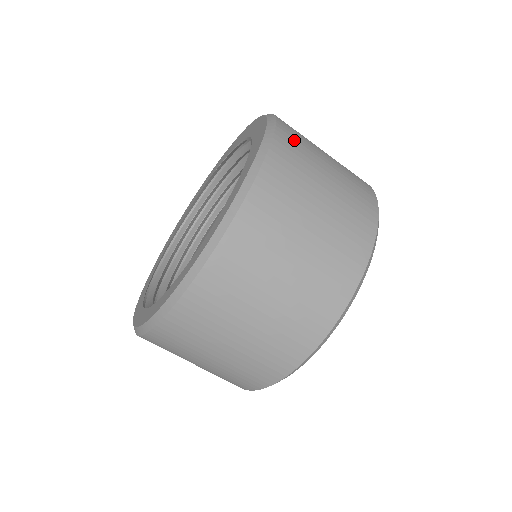
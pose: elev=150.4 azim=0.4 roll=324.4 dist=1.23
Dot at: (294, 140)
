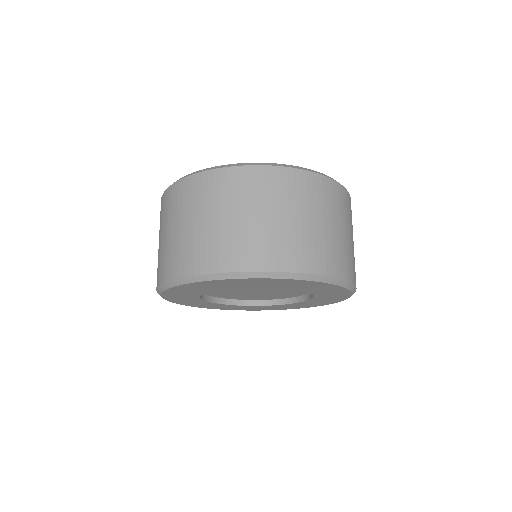
Dot at: occluded
